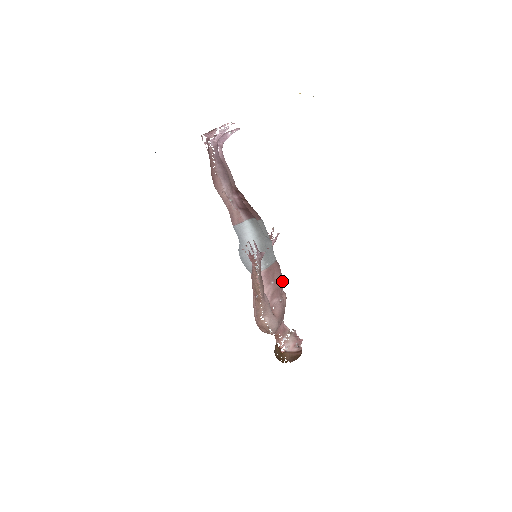
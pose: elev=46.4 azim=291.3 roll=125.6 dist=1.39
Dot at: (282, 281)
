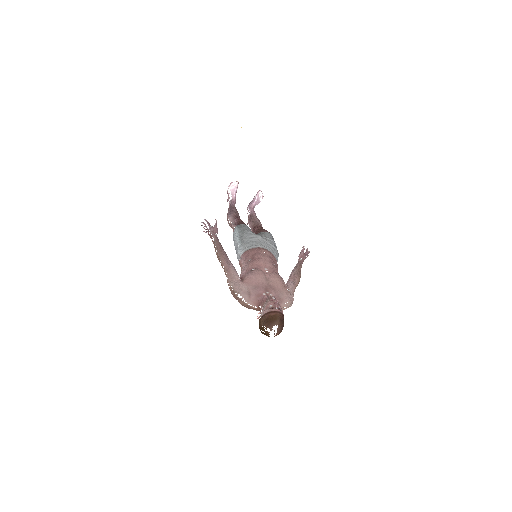
Dot at: (266, 260)
